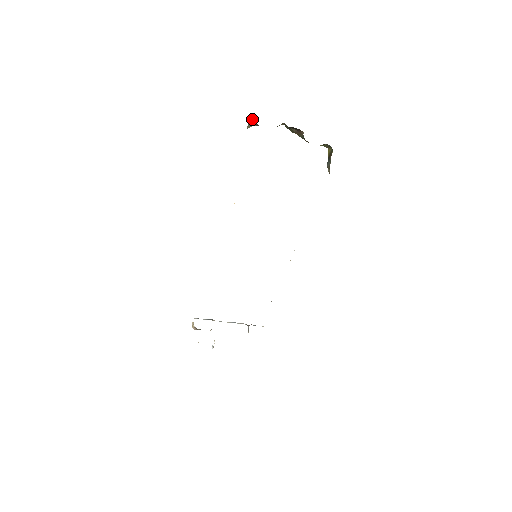
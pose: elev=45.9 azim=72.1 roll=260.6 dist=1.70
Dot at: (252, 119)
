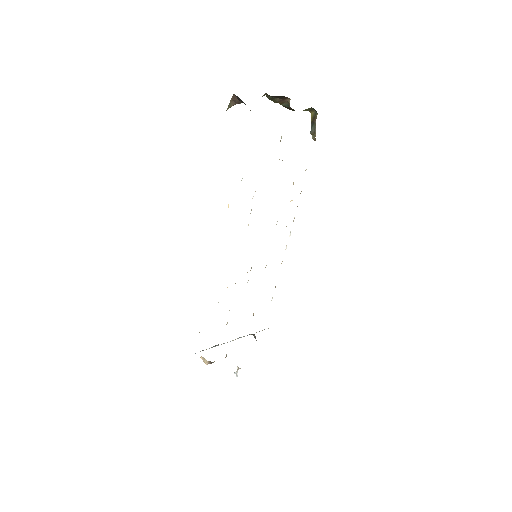
Dot at: (234, 96)
